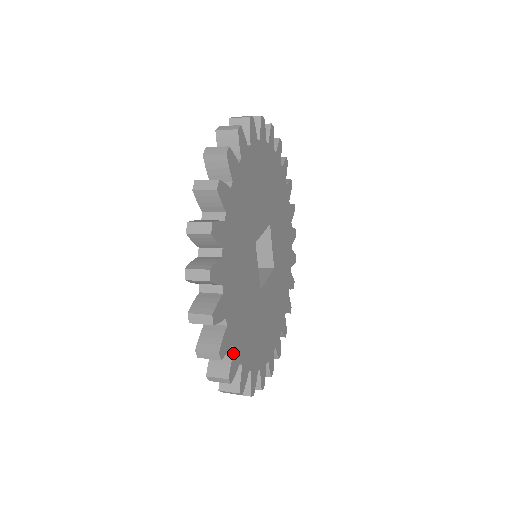
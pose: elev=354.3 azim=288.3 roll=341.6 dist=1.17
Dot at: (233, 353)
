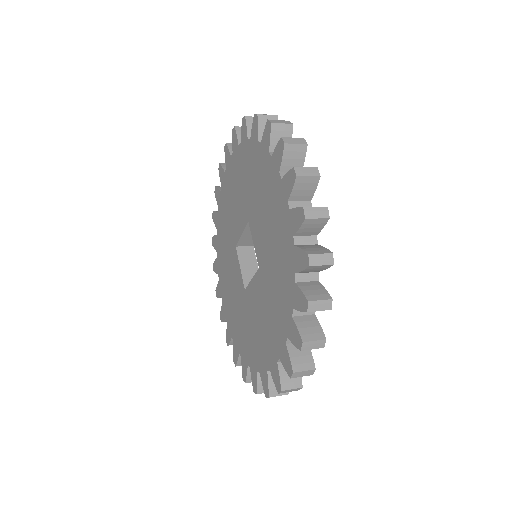
Dot at: occluded
